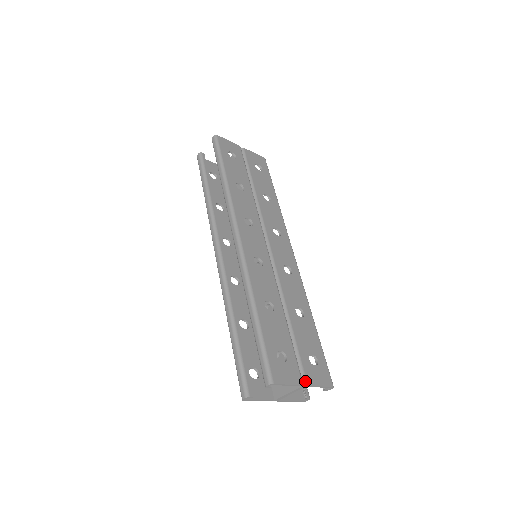
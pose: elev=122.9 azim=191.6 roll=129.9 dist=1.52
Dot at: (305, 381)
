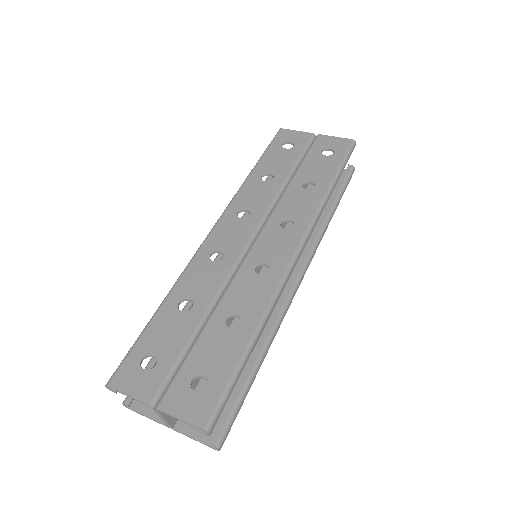
Dot at: (159, 402)
